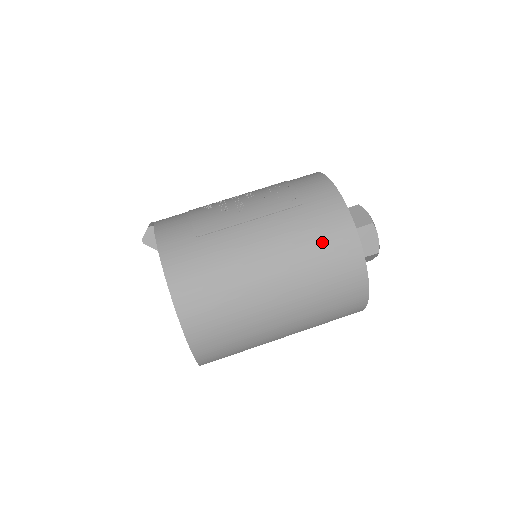
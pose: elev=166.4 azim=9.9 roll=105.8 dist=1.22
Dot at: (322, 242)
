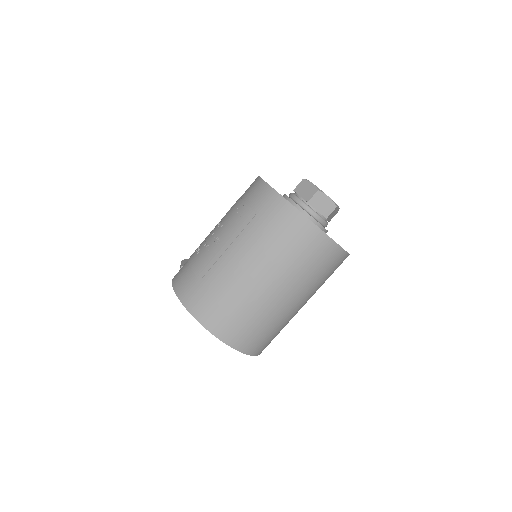
Dot at: (282, 236)
